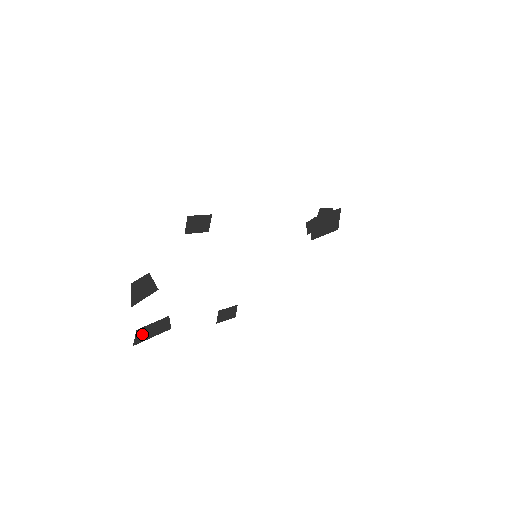
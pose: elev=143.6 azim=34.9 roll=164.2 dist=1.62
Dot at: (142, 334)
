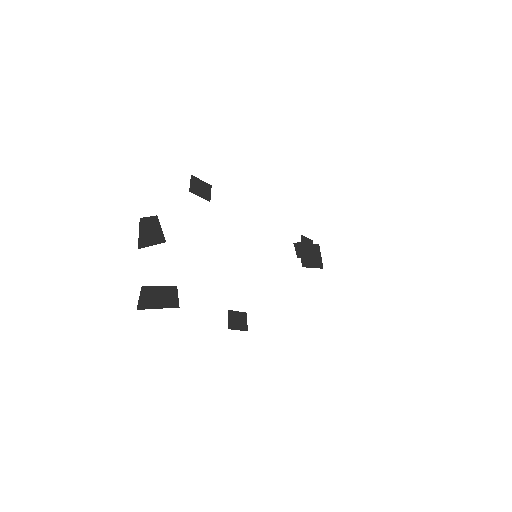
Dot at: (147, 297)
